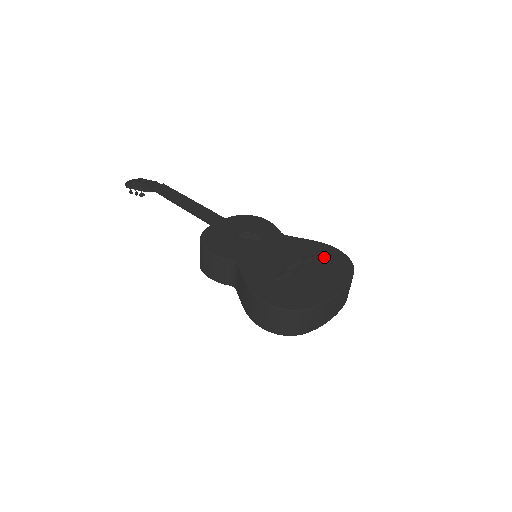
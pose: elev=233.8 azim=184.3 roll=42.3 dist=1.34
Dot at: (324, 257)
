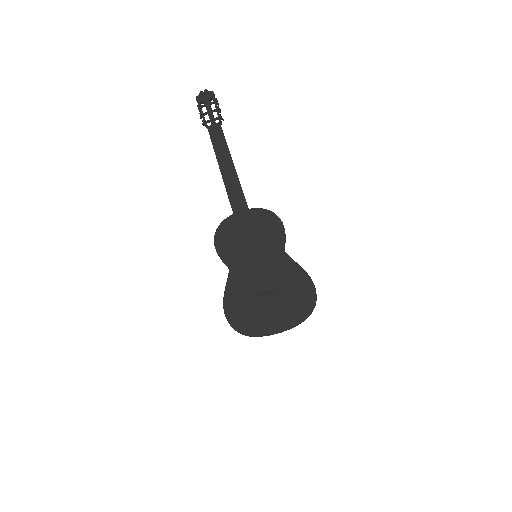
Dot at: (297, 293)
